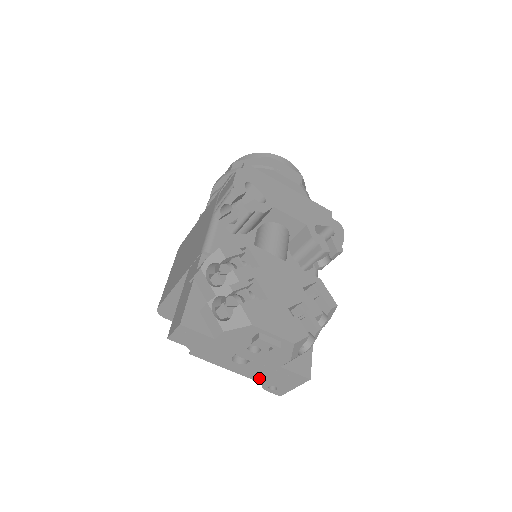
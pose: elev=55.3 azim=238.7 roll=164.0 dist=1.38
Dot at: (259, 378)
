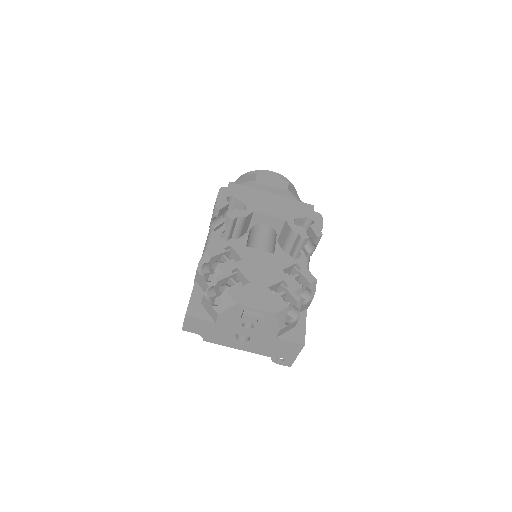
Dot at: (265, 352)
